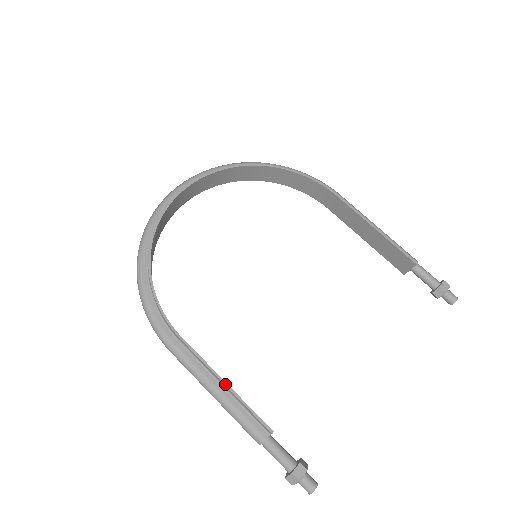
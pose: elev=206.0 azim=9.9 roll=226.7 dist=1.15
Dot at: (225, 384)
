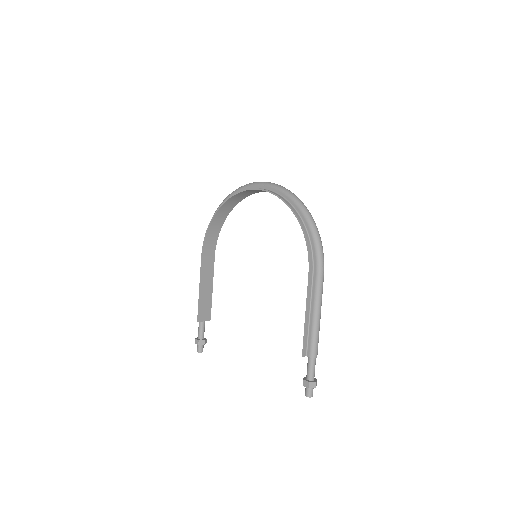
Dot at: (199, 289)
